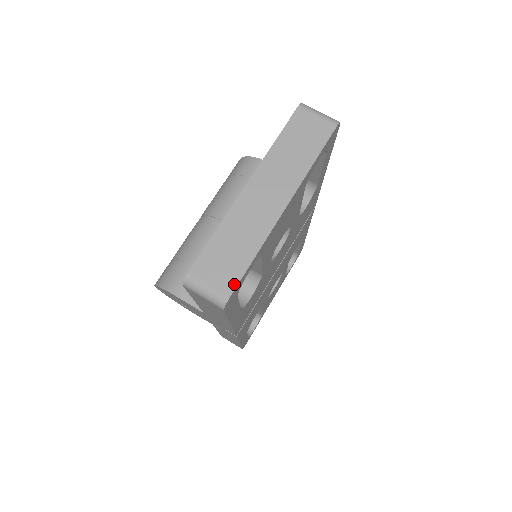
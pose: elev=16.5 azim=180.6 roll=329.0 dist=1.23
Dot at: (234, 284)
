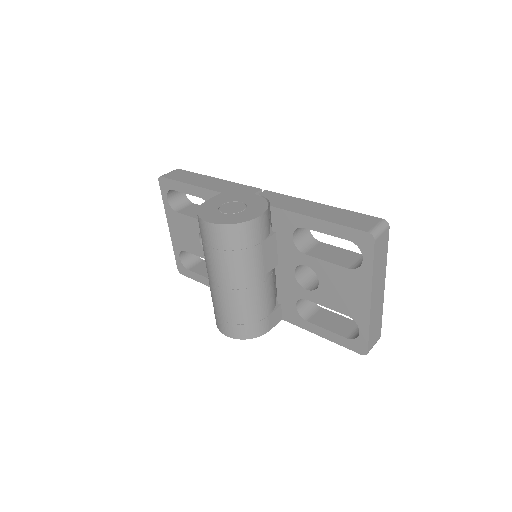
Dot at: (380, 332)
